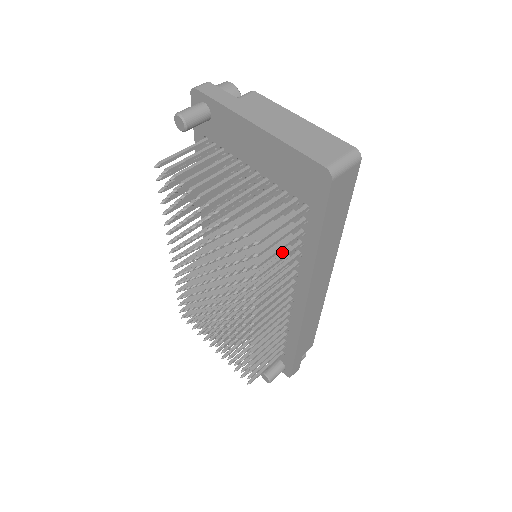
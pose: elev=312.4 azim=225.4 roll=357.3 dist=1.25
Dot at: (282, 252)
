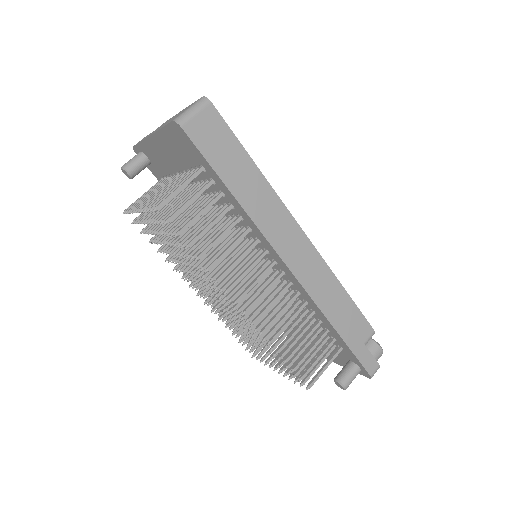
Dot at: (227, 223)
